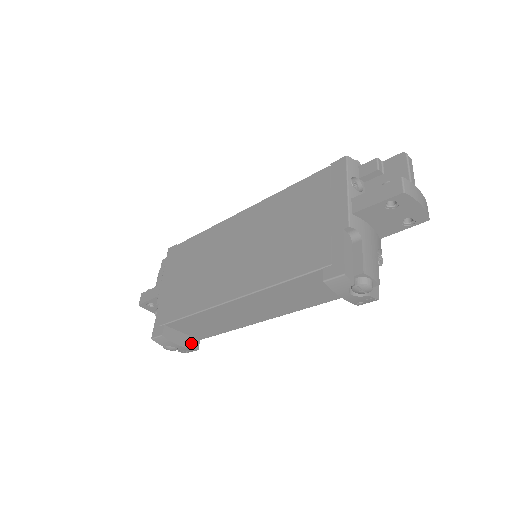
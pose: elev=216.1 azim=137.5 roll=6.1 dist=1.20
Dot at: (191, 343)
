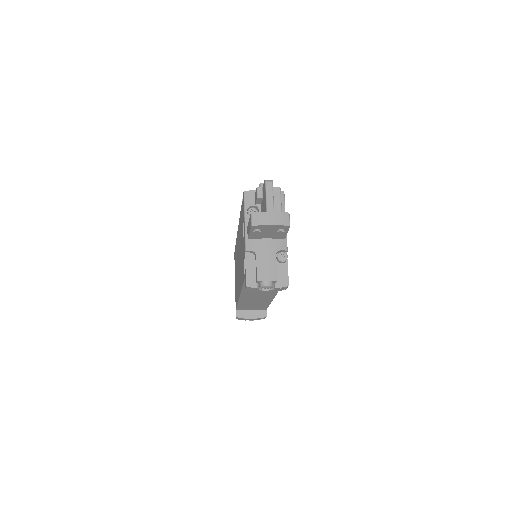
Dot at: (260, 314)
